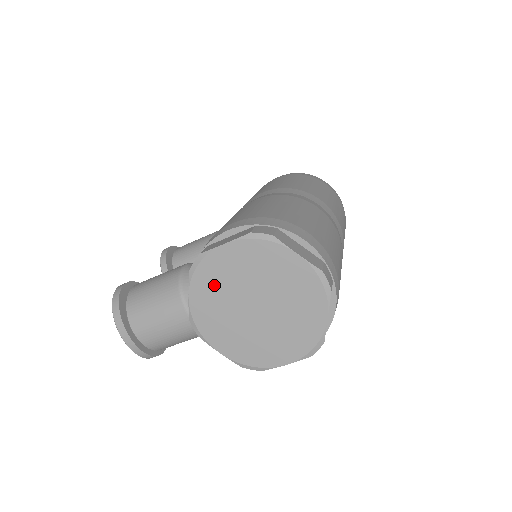
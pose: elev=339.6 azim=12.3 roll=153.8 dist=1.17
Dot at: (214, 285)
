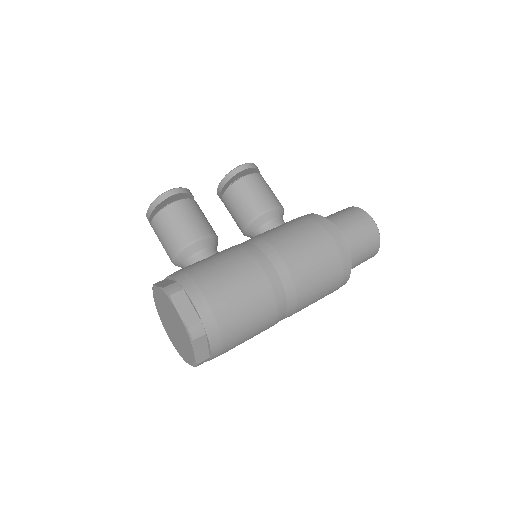
Dot at: (166, 303)
